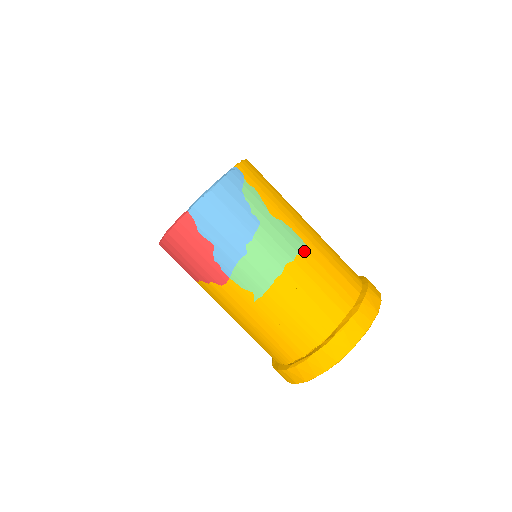
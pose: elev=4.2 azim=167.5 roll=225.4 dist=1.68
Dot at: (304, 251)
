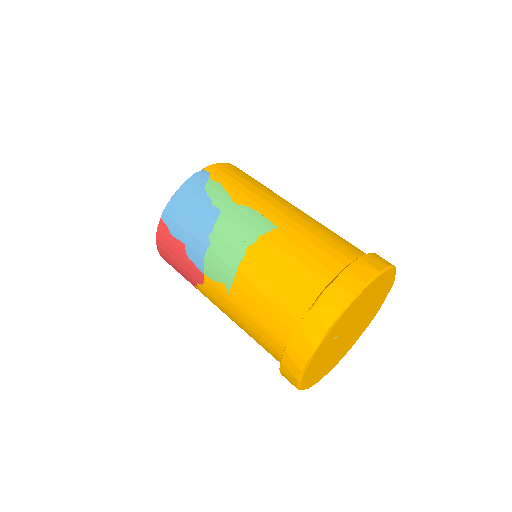
Dot at: (270, 230)
